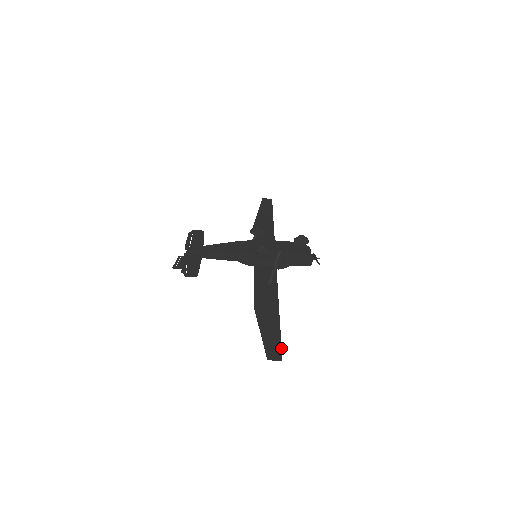
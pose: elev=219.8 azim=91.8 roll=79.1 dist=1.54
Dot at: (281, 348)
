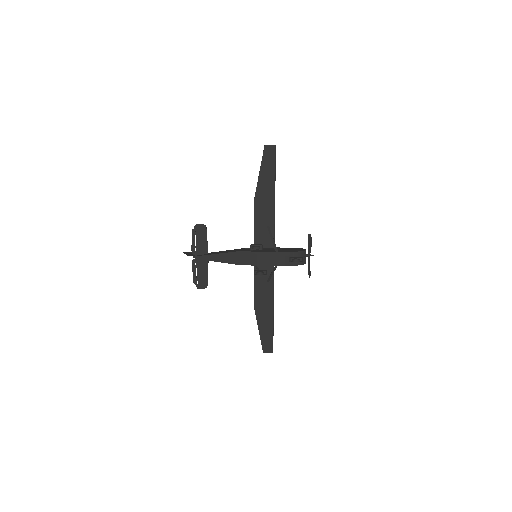
Dot at: occluded
